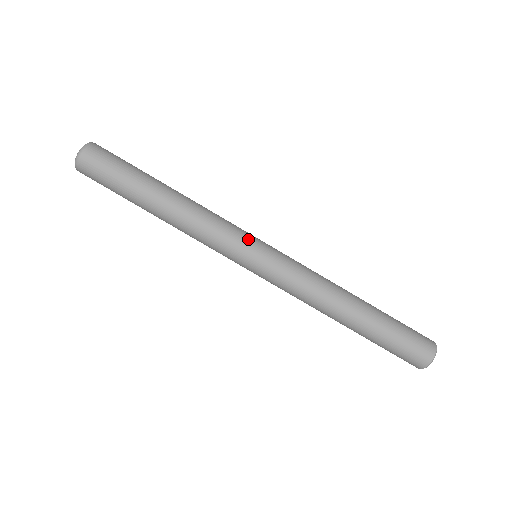
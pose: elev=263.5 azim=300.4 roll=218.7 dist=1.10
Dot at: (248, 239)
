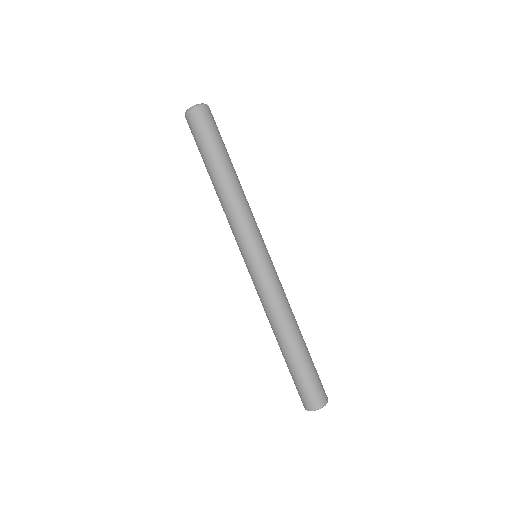
Dot at: occluded
